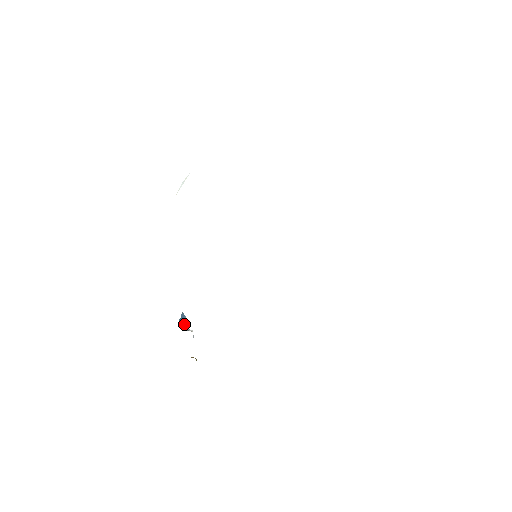
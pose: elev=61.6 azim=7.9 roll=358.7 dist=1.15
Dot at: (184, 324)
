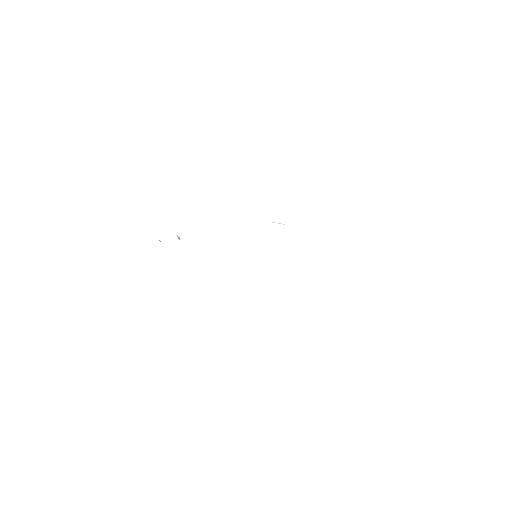
Dot at: occluded
